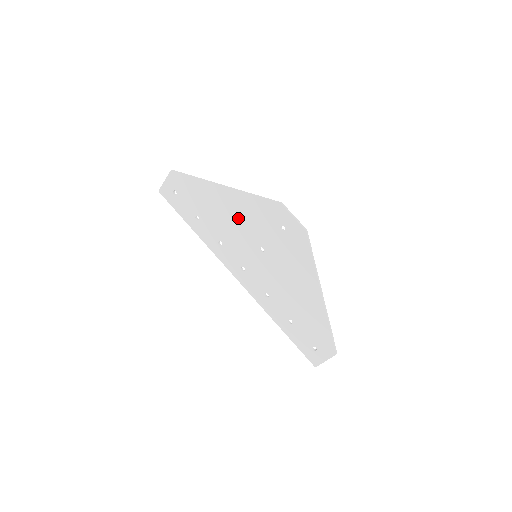
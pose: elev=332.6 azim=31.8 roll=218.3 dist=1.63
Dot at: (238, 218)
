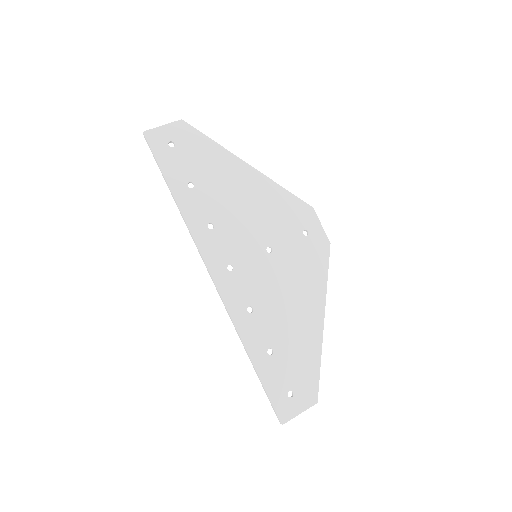
Dot at: (254, 205)
